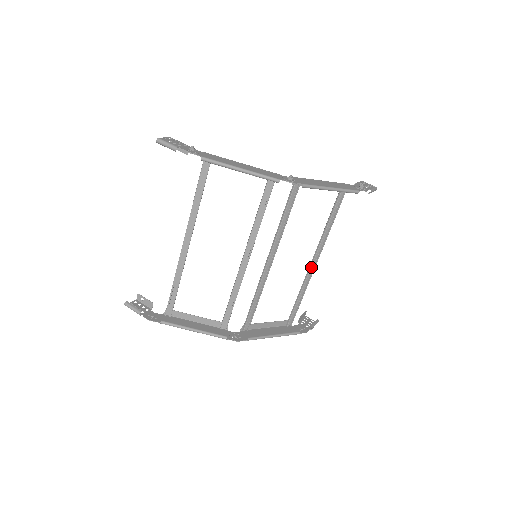
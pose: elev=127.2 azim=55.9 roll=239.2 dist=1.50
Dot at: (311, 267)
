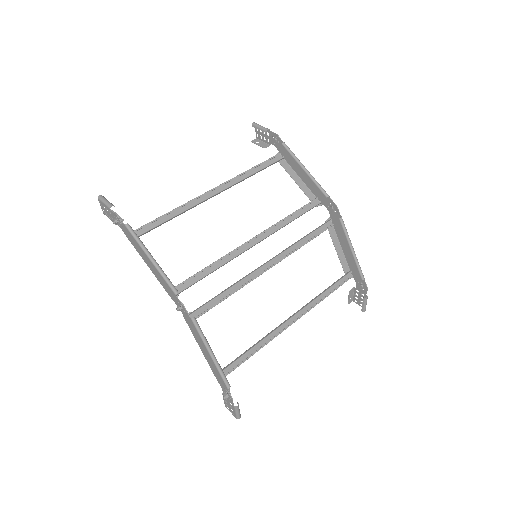
Dot at: (285, 323)
